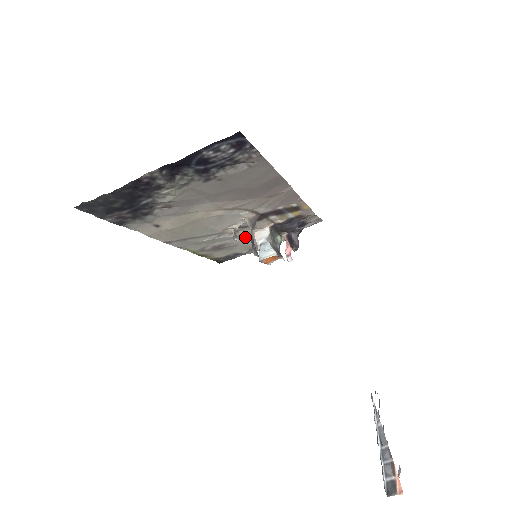
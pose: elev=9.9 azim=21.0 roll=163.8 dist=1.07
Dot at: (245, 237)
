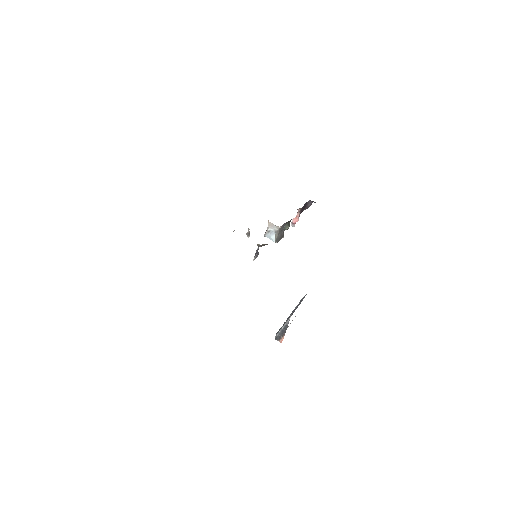
Dot at: occluded
